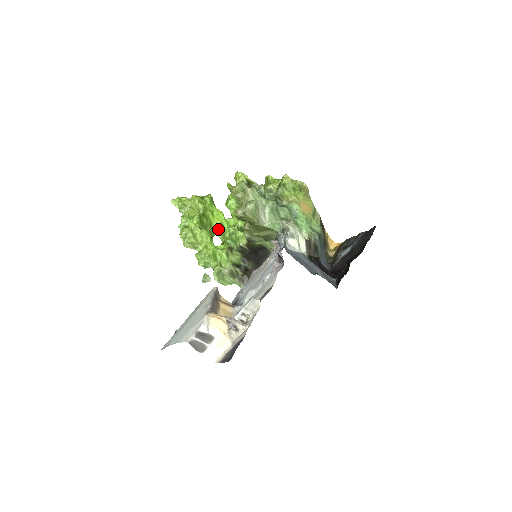
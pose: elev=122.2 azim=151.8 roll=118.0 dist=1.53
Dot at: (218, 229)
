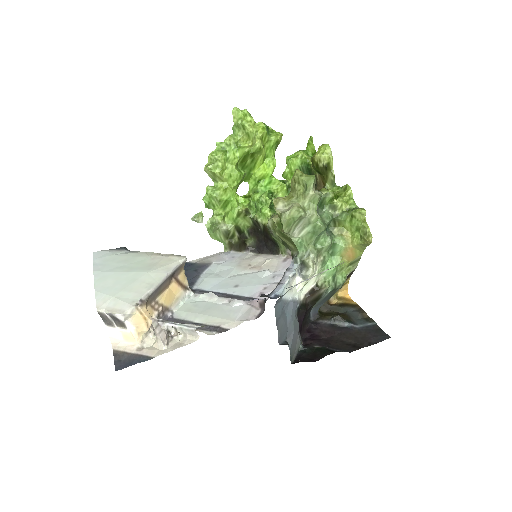
Dot at: (255, 179)
